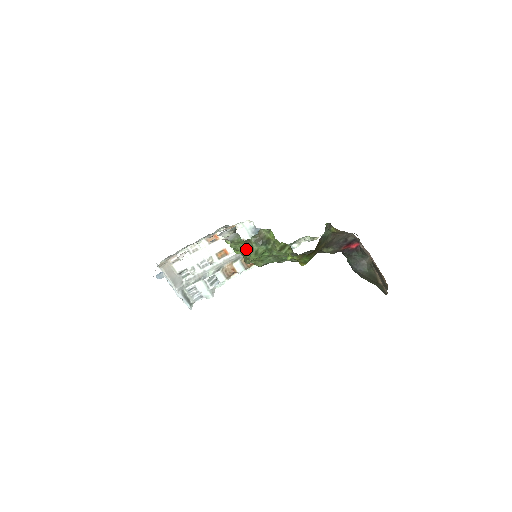
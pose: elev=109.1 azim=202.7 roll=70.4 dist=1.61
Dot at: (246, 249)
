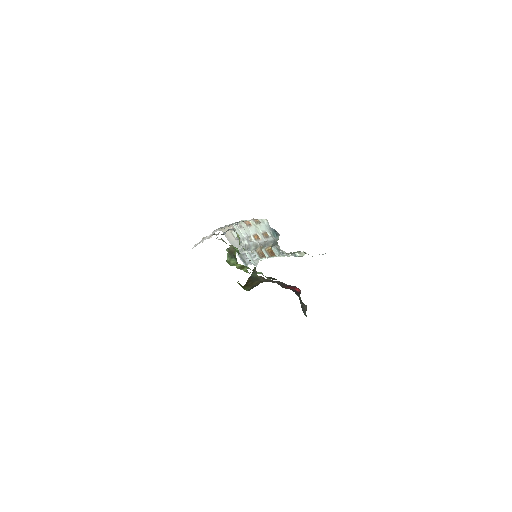
Dot at: occluded
